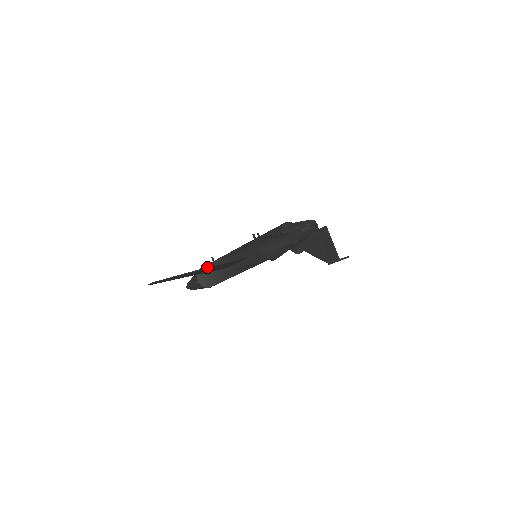
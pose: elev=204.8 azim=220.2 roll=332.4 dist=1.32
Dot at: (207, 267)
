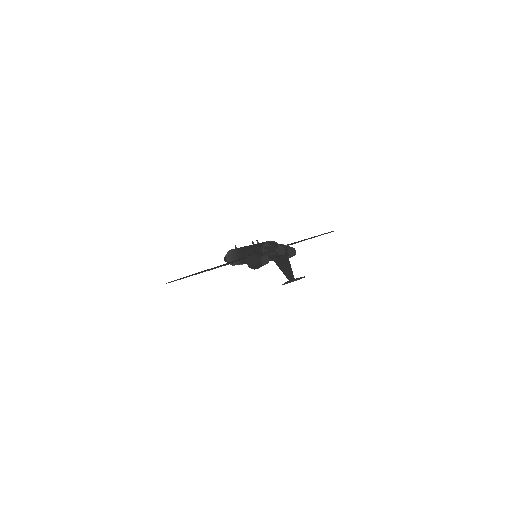
Dot at: (210, 269)
